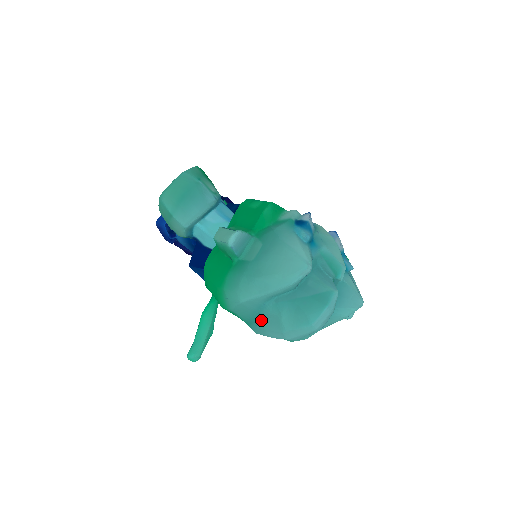
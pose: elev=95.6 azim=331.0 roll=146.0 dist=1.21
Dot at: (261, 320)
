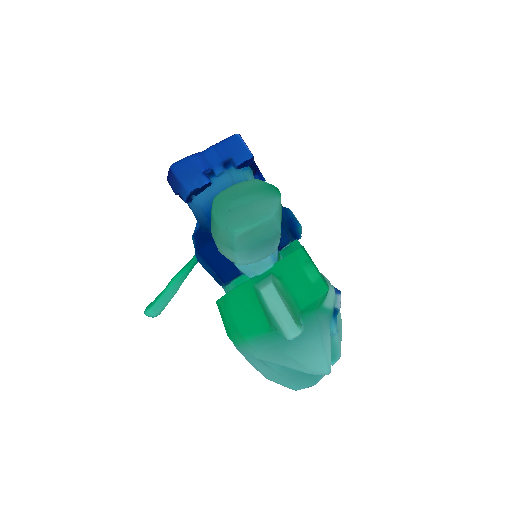
Dot at: (255, 358)
